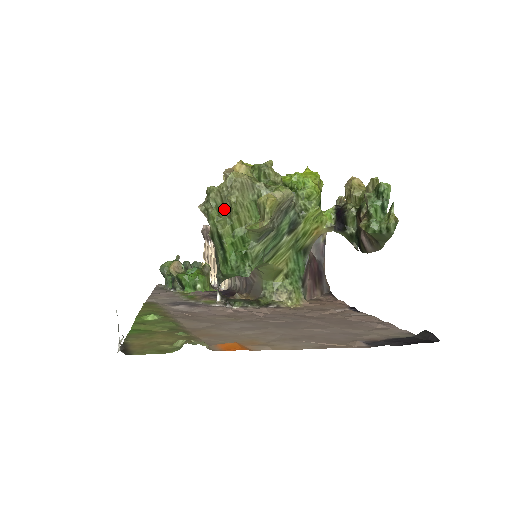
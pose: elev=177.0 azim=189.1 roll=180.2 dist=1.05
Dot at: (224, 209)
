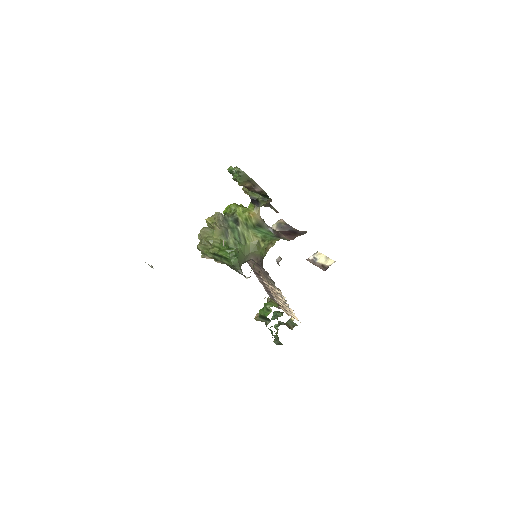
Dot at: (209, 247)
